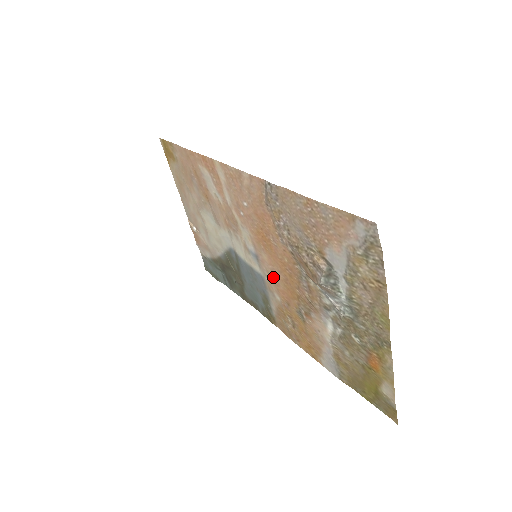
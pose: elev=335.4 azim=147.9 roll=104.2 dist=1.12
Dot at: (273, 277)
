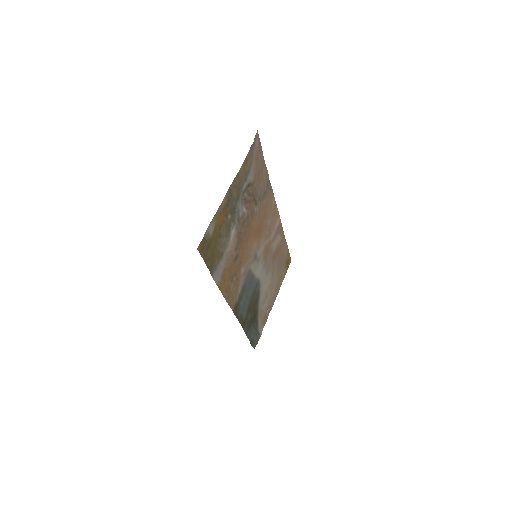
Dot at: (249, 254)
